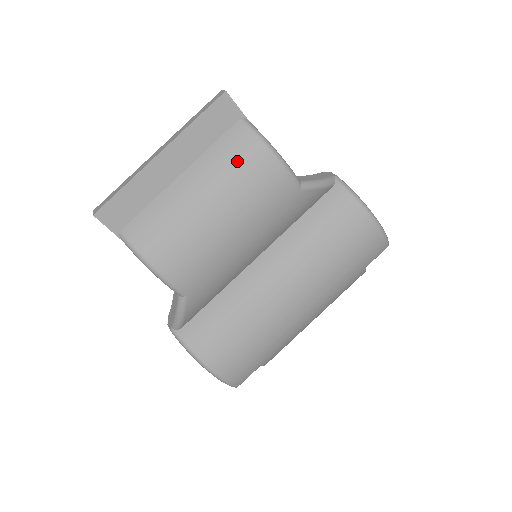
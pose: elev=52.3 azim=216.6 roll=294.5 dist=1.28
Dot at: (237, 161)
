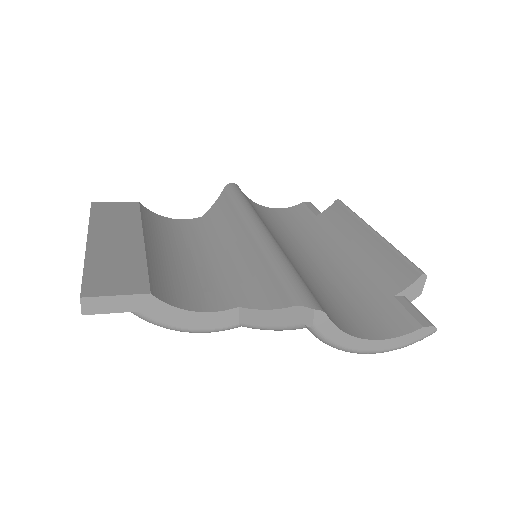
Dot at: occluded
